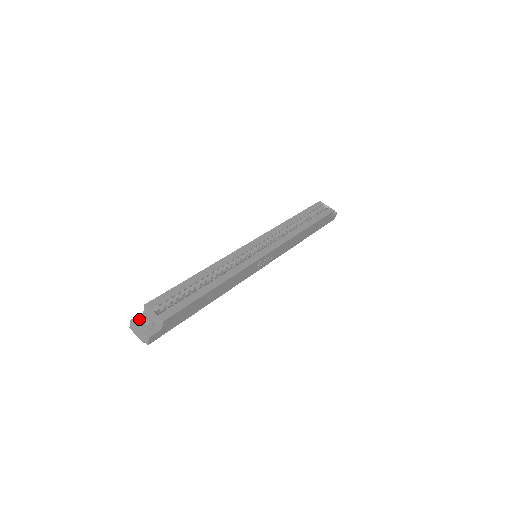
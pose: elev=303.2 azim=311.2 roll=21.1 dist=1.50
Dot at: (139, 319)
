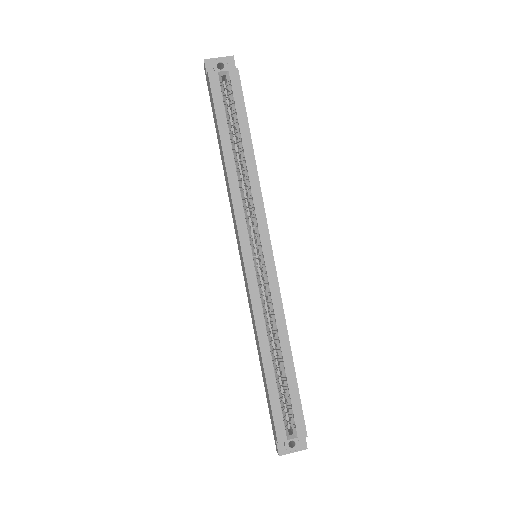
Dot at: (282, 447)
